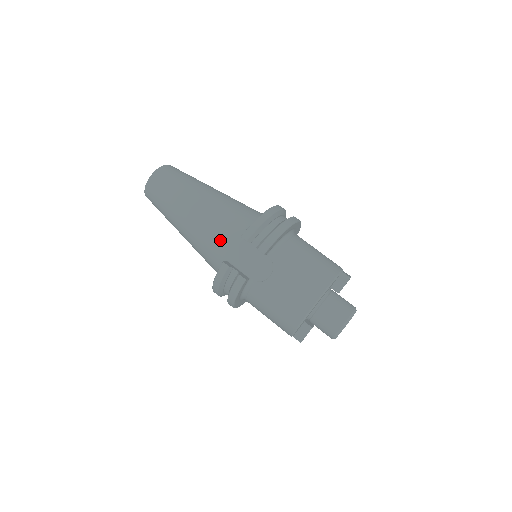
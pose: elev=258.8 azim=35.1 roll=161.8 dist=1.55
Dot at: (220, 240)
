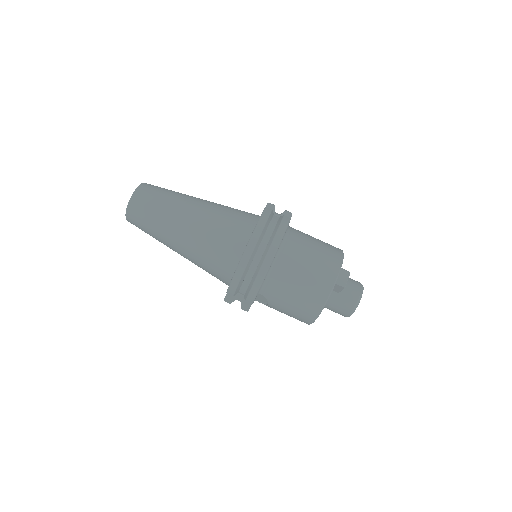
Dot at: (214, 276)
